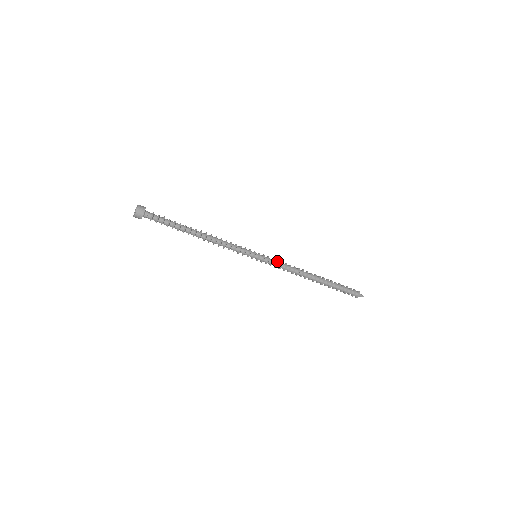
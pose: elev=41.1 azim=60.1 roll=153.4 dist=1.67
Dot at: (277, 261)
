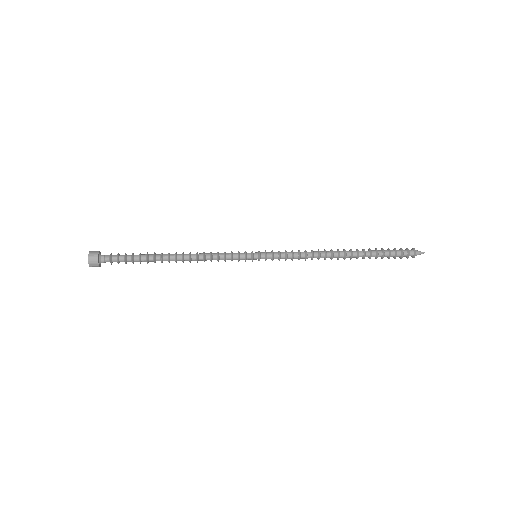
Dot at: (285, 258)
